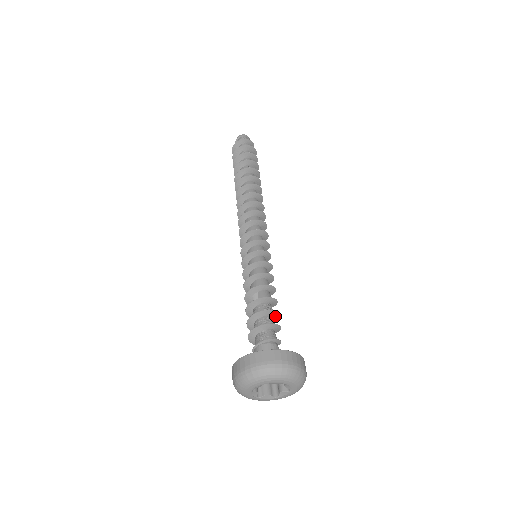
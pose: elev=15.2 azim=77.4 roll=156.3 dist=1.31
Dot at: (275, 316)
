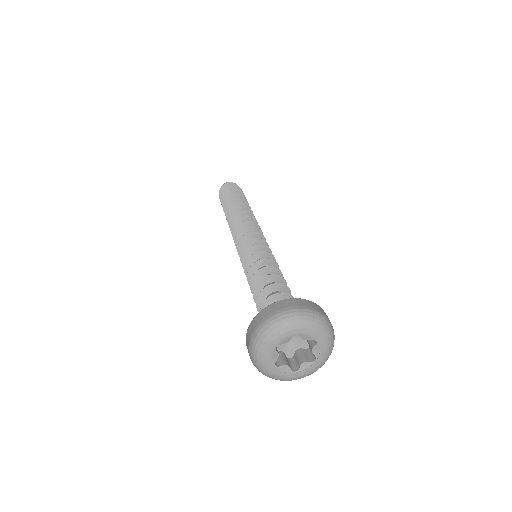
Dot at: occluded
